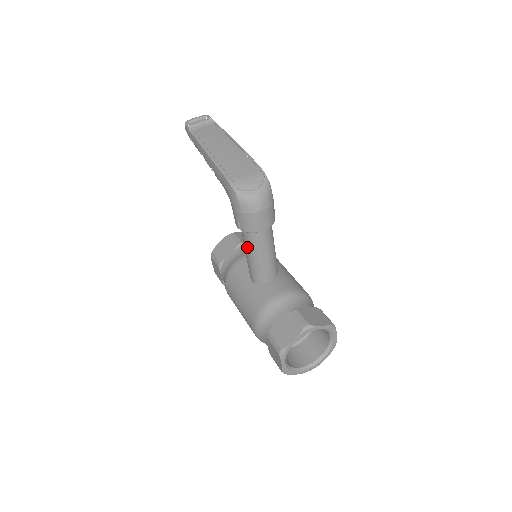
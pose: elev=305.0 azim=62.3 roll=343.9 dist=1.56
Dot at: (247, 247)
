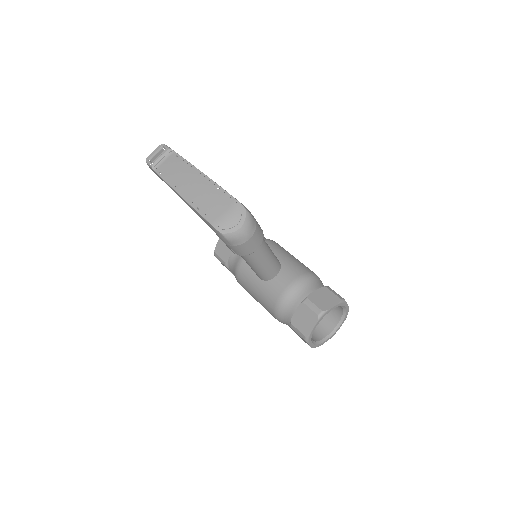
Dot at: (247, 261)
